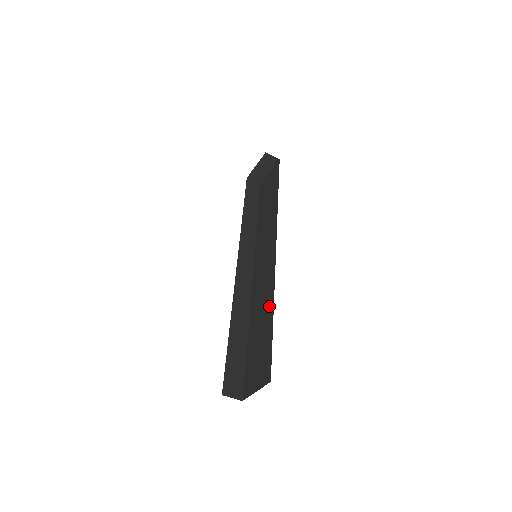
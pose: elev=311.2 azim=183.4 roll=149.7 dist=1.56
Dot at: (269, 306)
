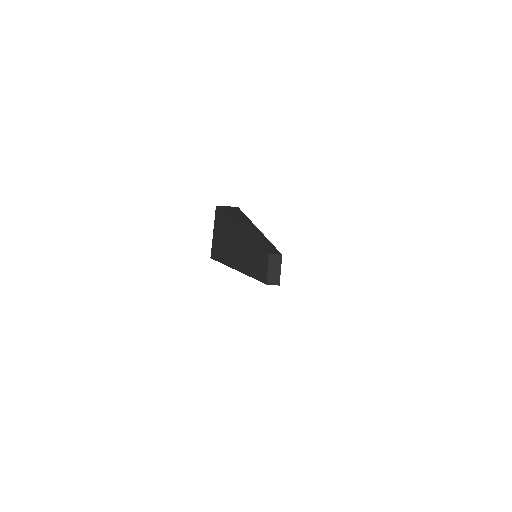
Dot at: occluded
